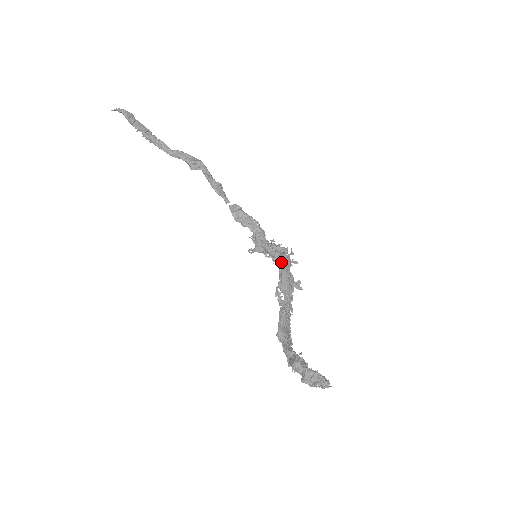
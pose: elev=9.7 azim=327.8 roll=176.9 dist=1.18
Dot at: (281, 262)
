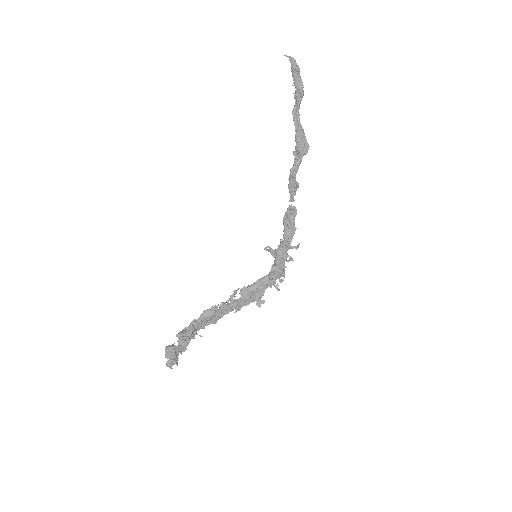
Dot at: (262, 278)
